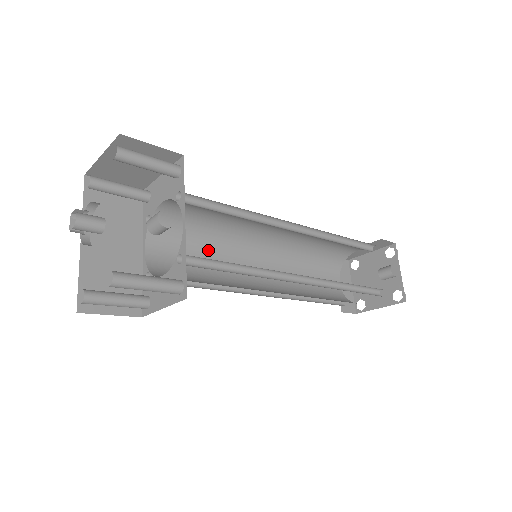
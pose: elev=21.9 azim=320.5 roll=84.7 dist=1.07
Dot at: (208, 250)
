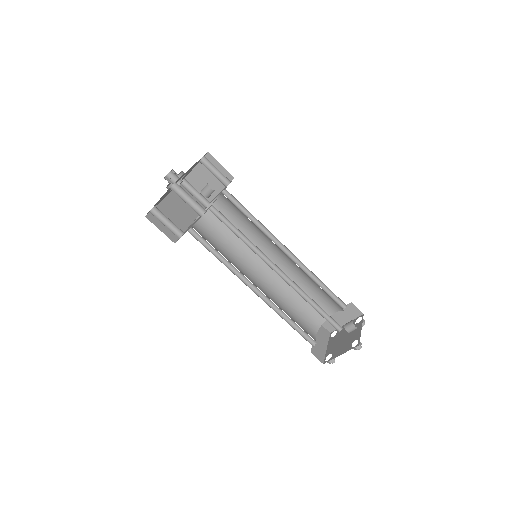
Dot at: (229, 248)
